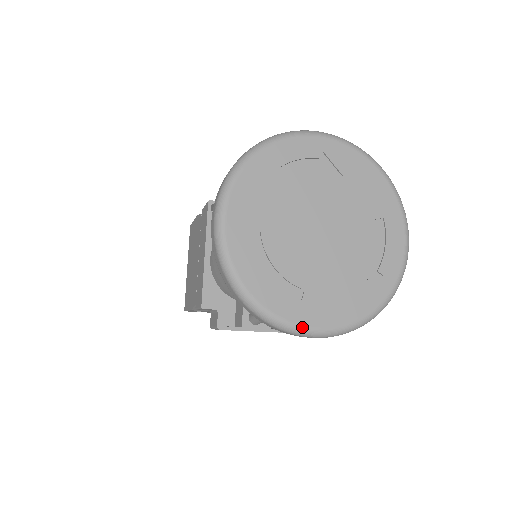
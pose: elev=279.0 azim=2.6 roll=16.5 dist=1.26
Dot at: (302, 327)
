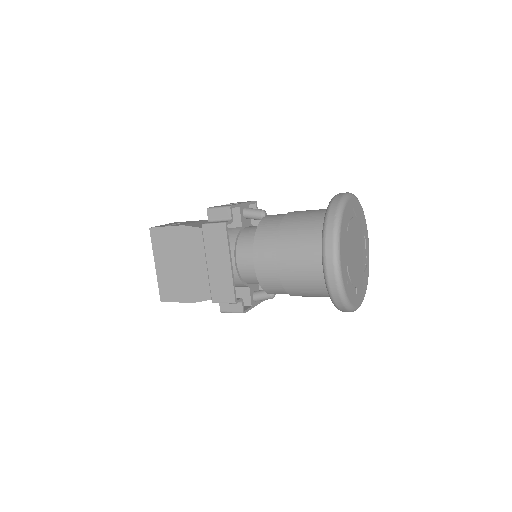
Dot at: (358, 307)
